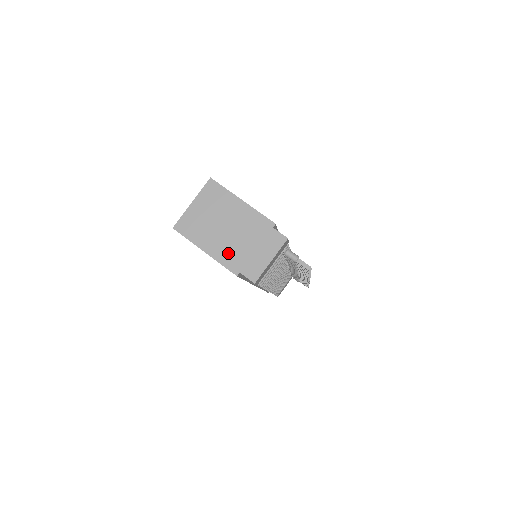
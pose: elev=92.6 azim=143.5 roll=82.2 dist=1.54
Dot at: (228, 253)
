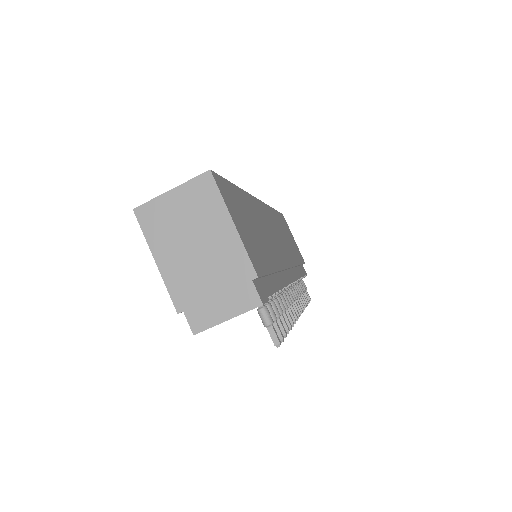
Dot at: (182, 279)
